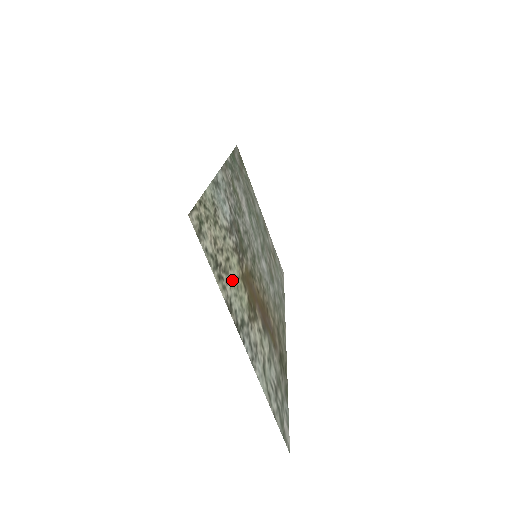
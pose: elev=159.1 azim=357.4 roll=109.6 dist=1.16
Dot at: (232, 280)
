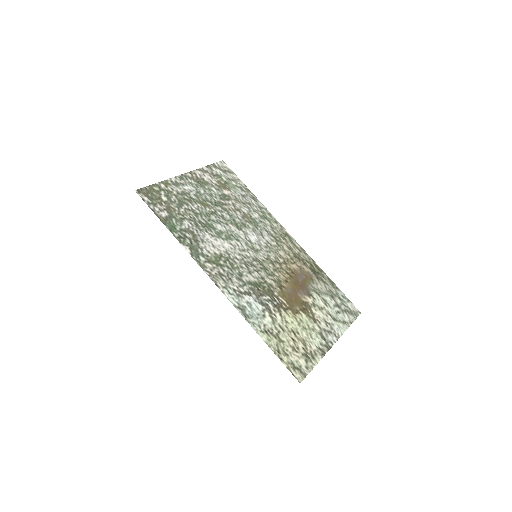
Dot at: (304, 335)
